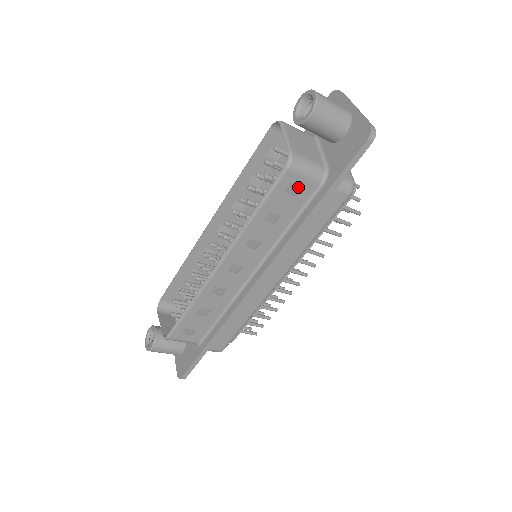
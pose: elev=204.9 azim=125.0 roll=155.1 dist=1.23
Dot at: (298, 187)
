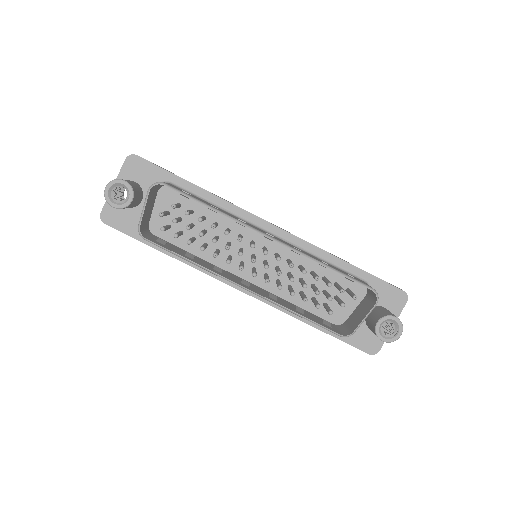
Dot at: (328, 324)
